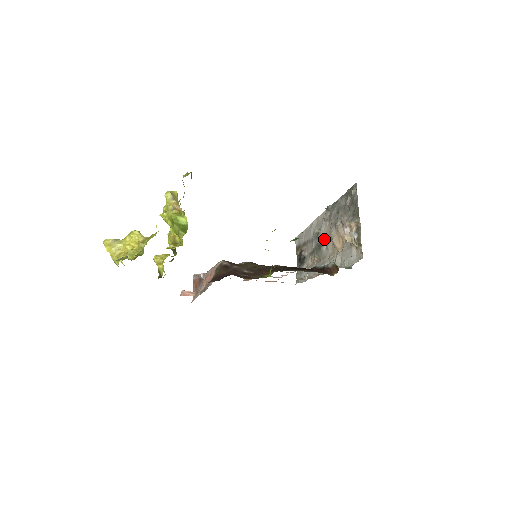
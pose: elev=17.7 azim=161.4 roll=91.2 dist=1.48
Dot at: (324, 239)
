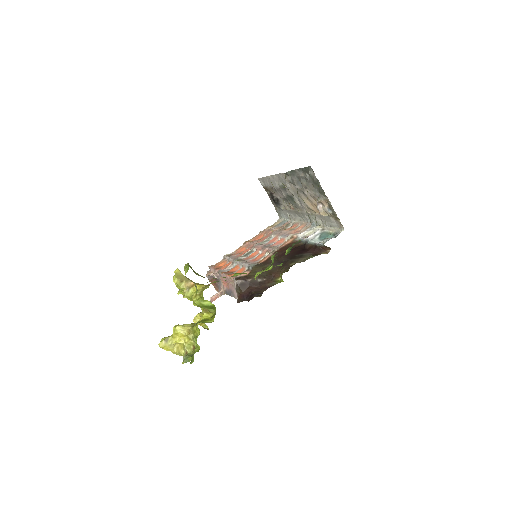
Dot at: (294, 195)
